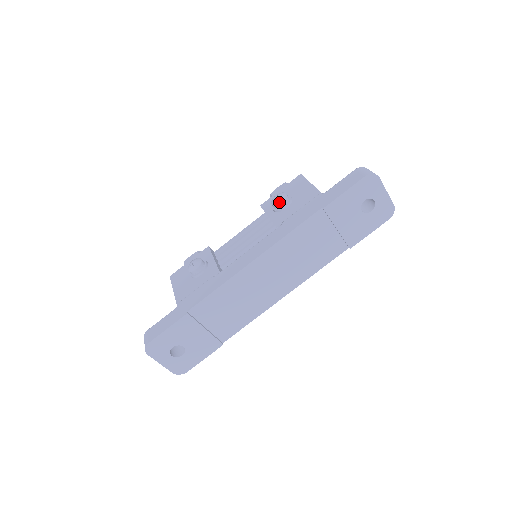
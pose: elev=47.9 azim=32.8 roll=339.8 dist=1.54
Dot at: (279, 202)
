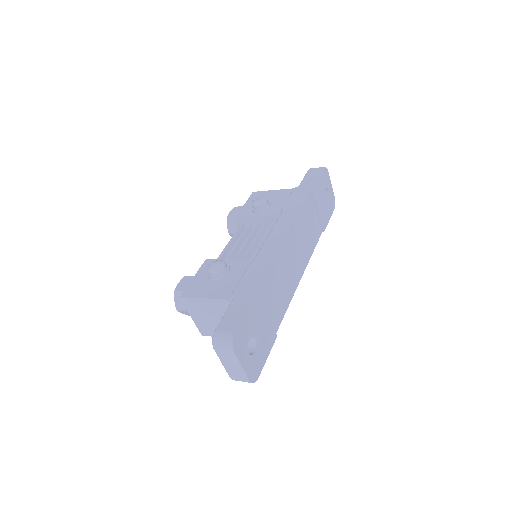
Dot at: (264, 201)
